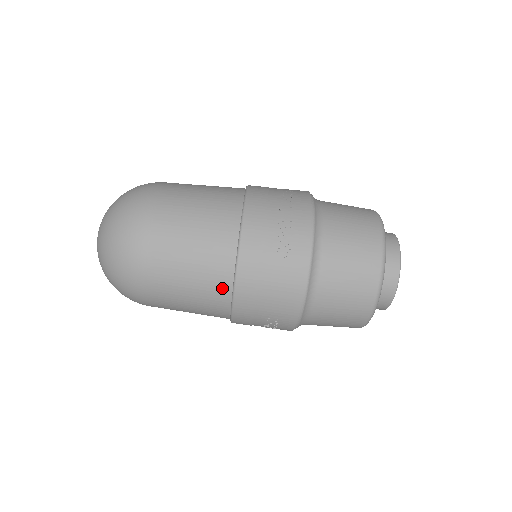
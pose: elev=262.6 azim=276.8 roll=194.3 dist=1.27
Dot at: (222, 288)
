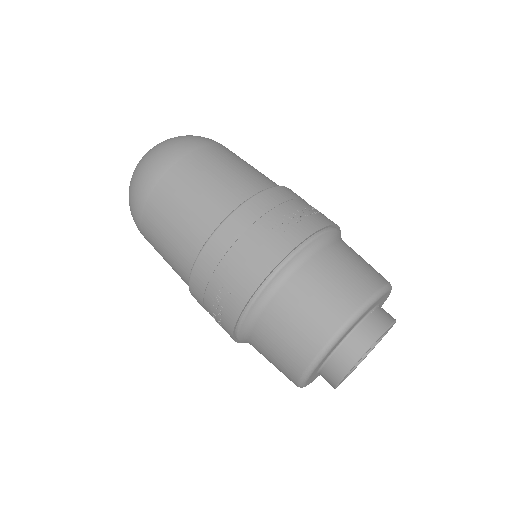
Dot at: (206, 227)
